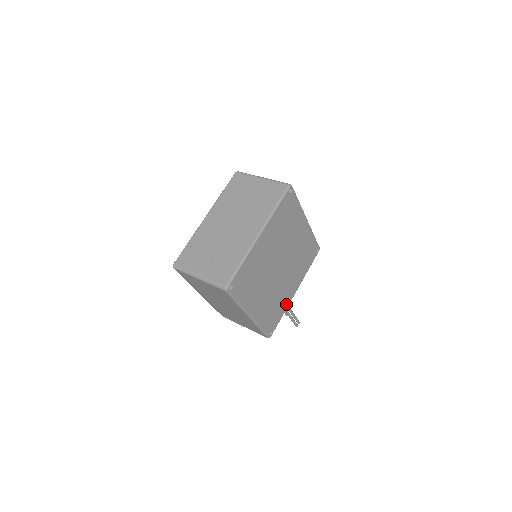
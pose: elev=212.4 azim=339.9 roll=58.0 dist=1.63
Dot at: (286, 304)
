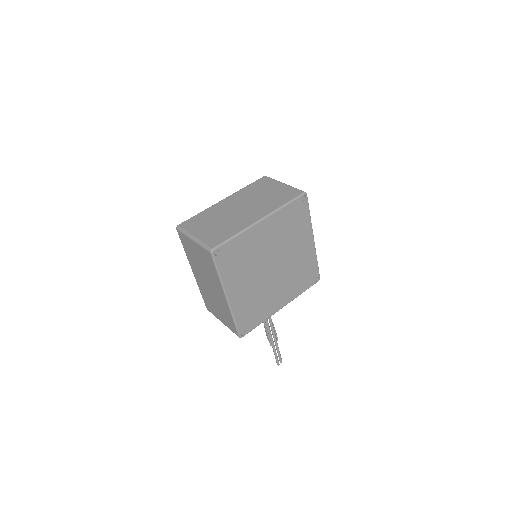
Dot at: (268, 313)
